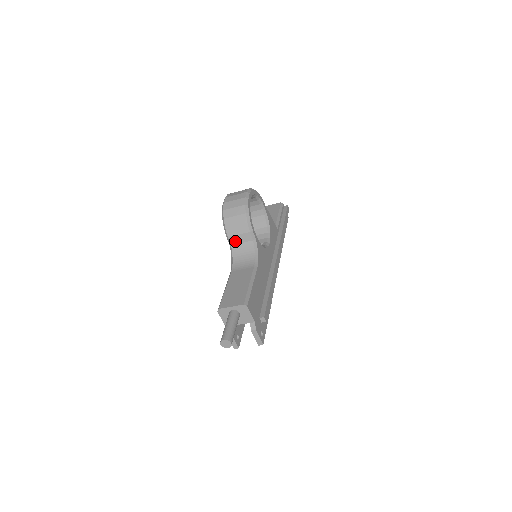
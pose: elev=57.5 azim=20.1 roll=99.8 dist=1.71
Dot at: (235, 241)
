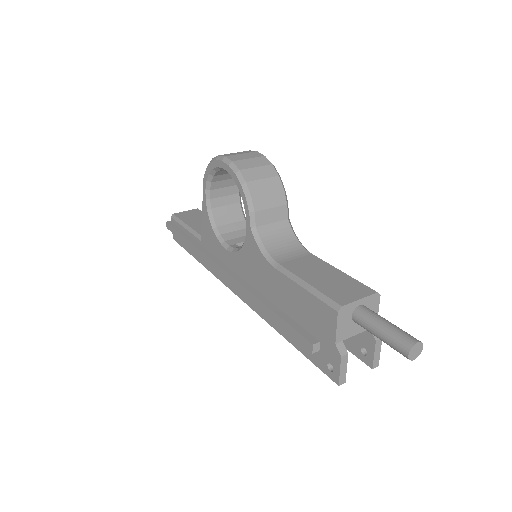
Dot at: (263, 219)
